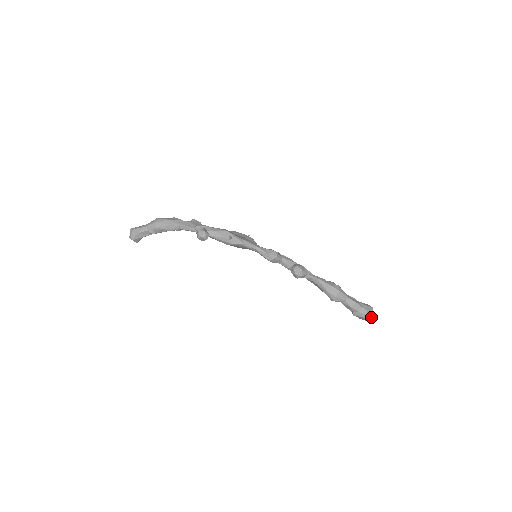
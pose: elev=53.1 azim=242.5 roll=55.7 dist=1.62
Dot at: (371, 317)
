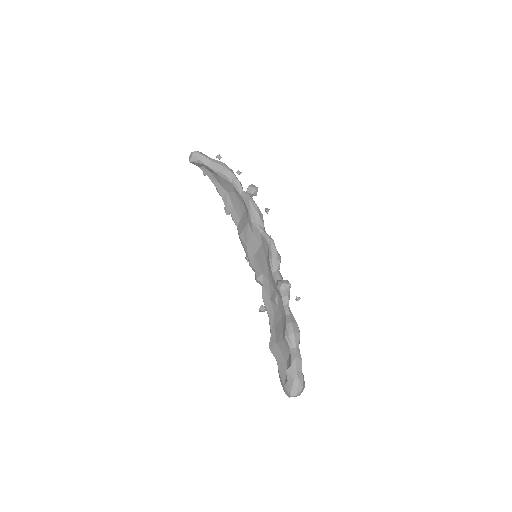
Dot at: (298, 391)
